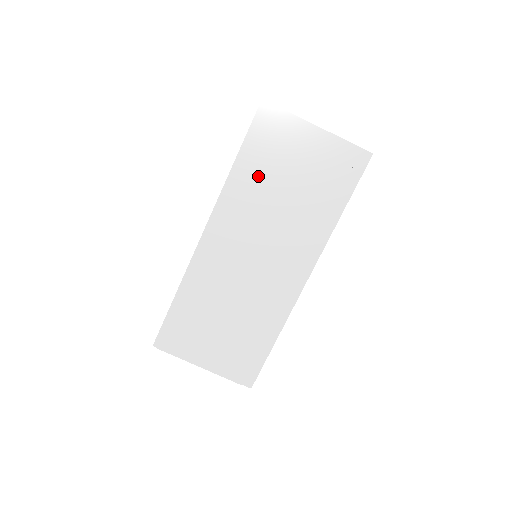
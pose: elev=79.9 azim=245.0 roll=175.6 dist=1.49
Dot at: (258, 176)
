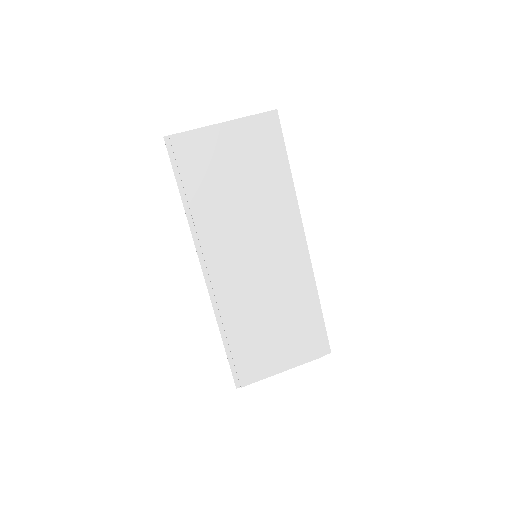
Dot at: (209, 196)
